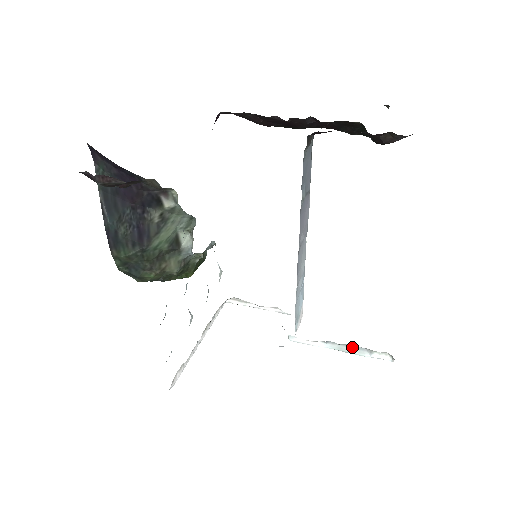
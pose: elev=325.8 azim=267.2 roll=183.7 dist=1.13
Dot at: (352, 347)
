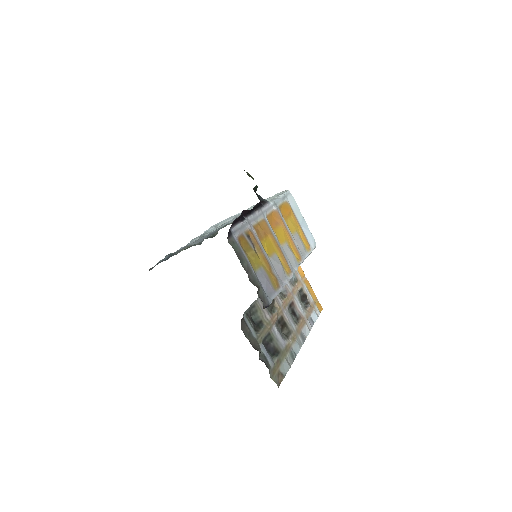
Dot at: occluded
